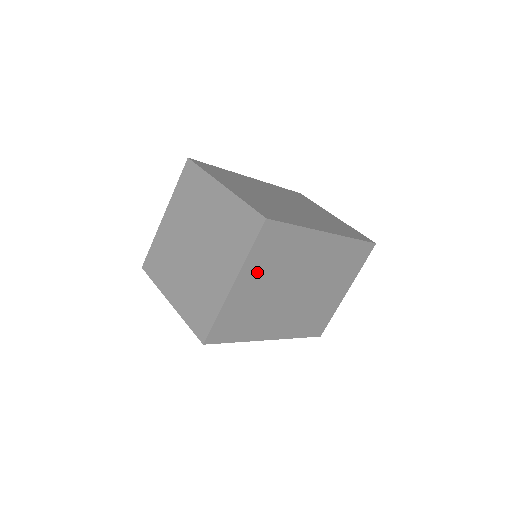
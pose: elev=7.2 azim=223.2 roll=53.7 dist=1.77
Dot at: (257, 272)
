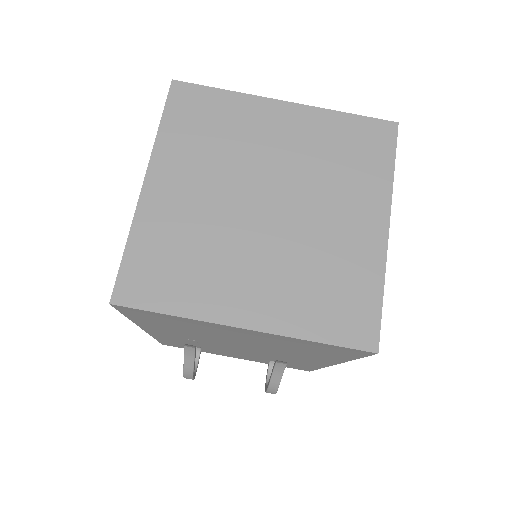
Dot at: occluded
